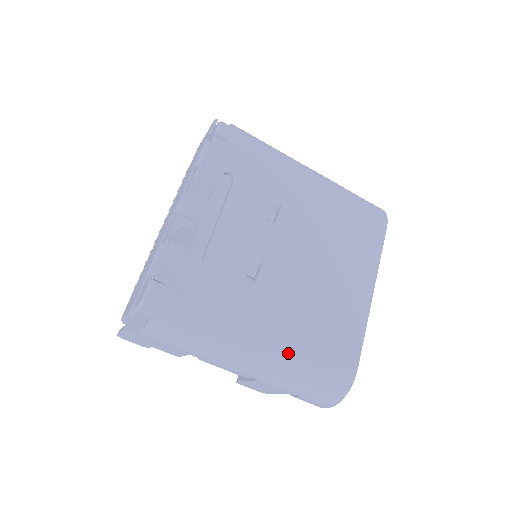
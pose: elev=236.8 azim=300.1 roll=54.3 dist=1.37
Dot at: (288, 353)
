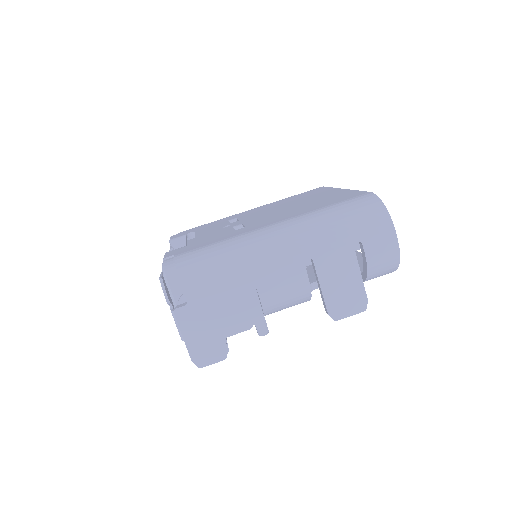
Dot at: (302, 218)
